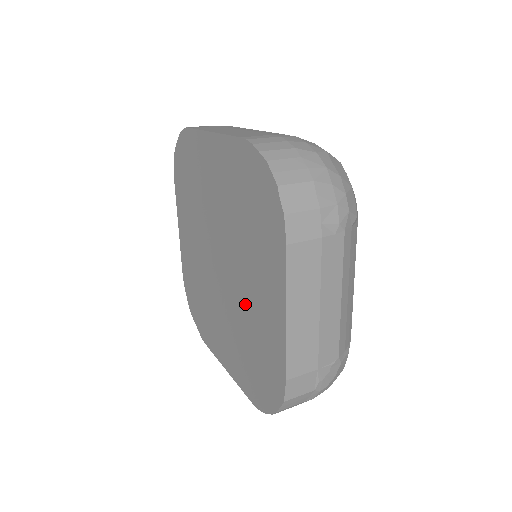
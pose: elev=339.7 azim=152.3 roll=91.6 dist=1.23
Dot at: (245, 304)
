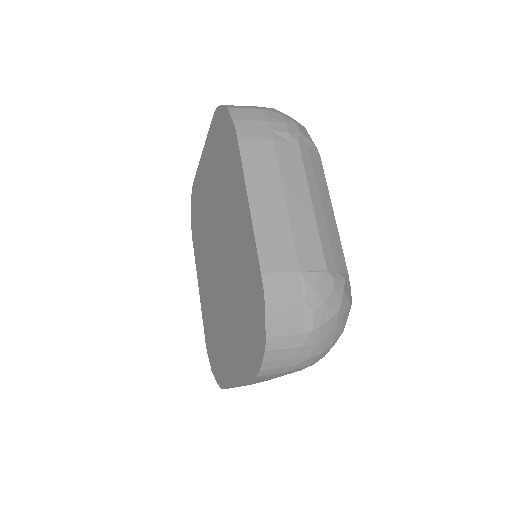
Dot at: (233, 259)
